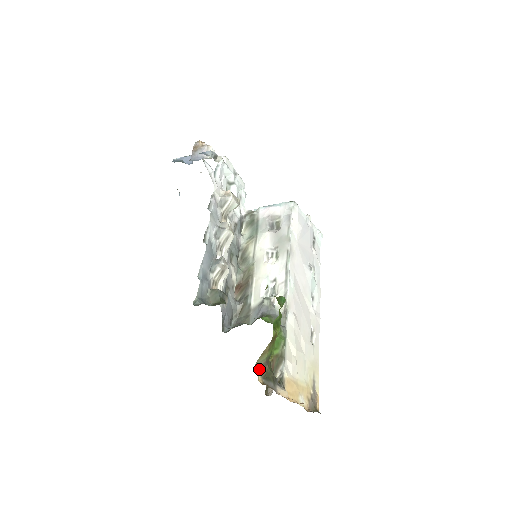
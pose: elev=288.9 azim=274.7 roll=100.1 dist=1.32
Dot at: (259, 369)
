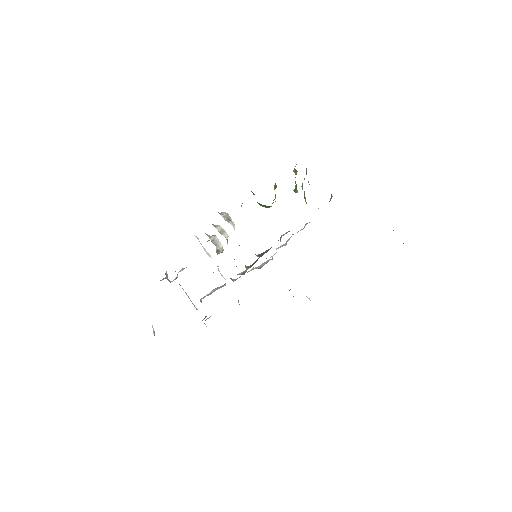
Dot at: occluded
